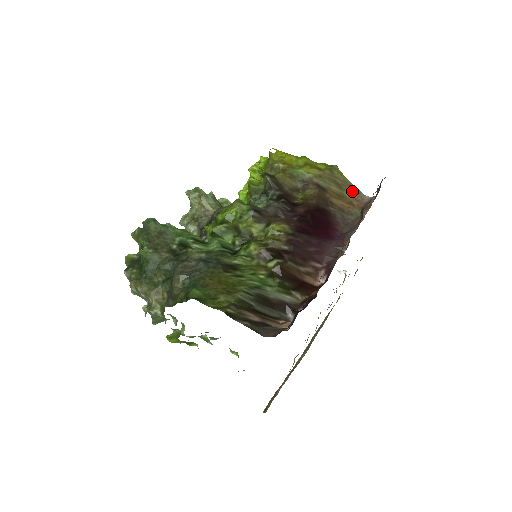
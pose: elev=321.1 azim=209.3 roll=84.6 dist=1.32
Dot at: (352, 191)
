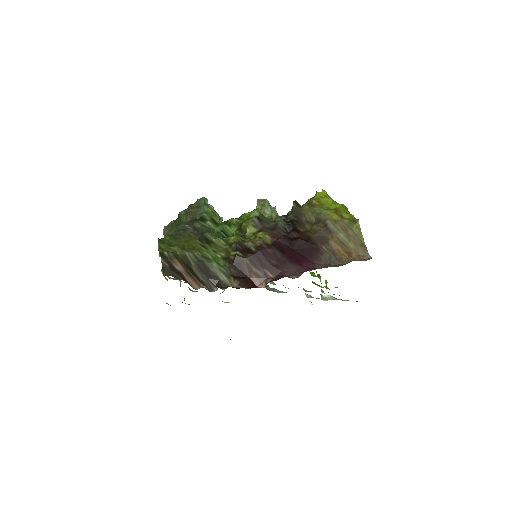
Dot at: (359, 245)
